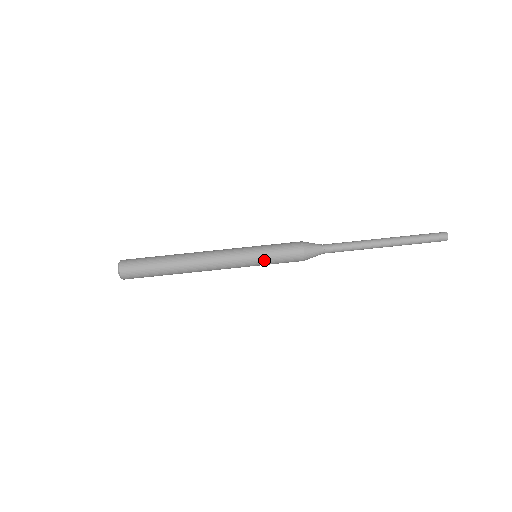
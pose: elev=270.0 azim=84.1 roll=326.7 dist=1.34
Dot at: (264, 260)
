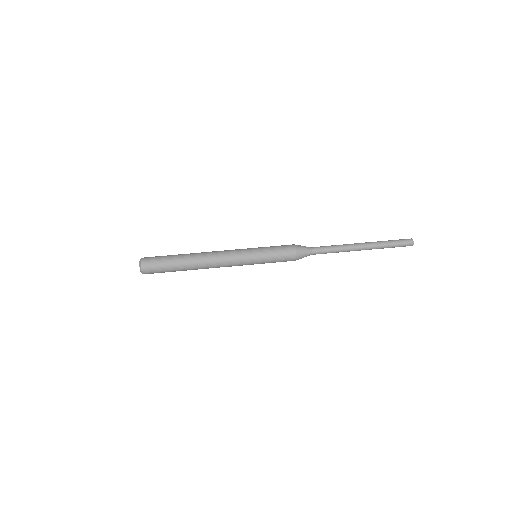
Dot at: (263, 259)
